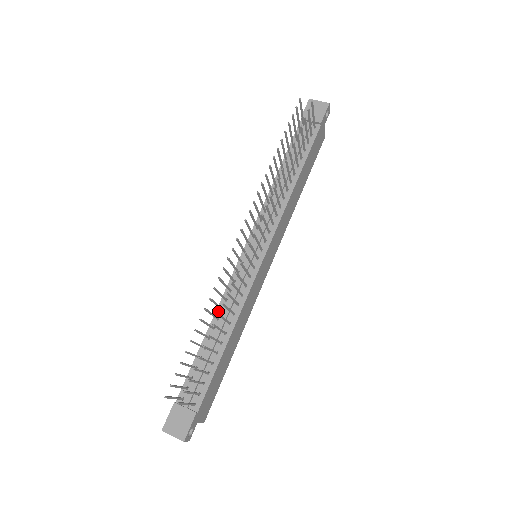
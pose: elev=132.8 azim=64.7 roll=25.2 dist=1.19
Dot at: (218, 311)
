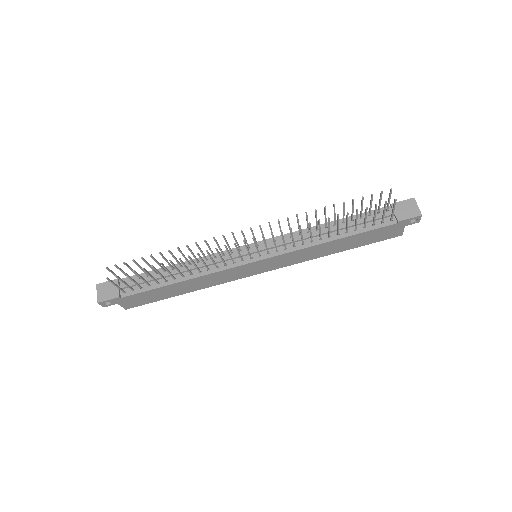
Dot at: (196, 260)
